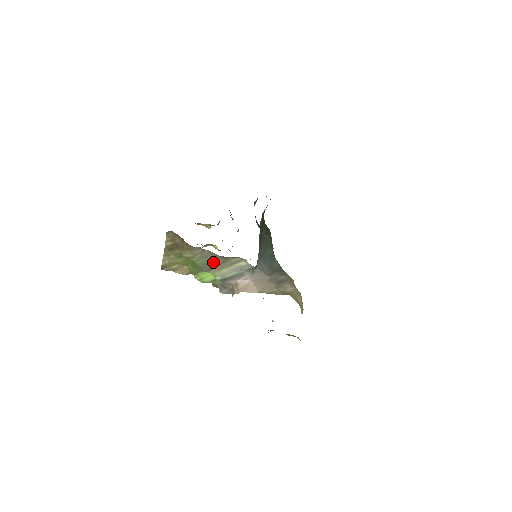
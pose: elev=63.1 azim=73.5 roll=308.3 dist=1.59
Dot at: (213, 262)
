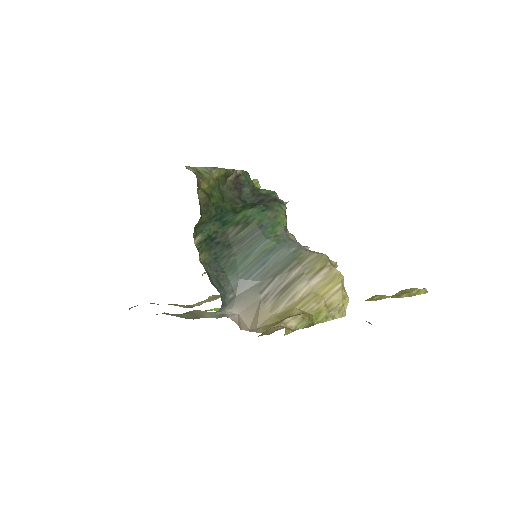
Dot at: (188, 315)
